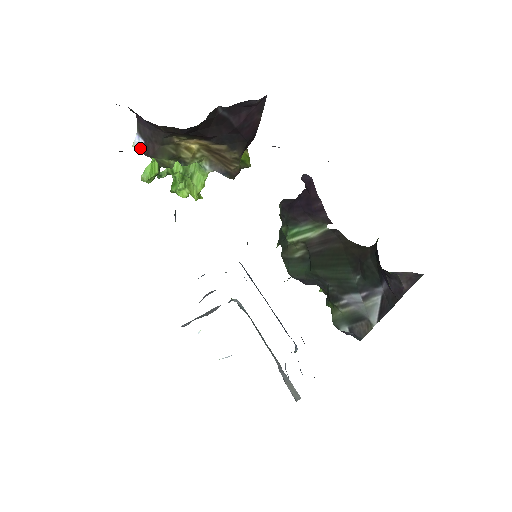
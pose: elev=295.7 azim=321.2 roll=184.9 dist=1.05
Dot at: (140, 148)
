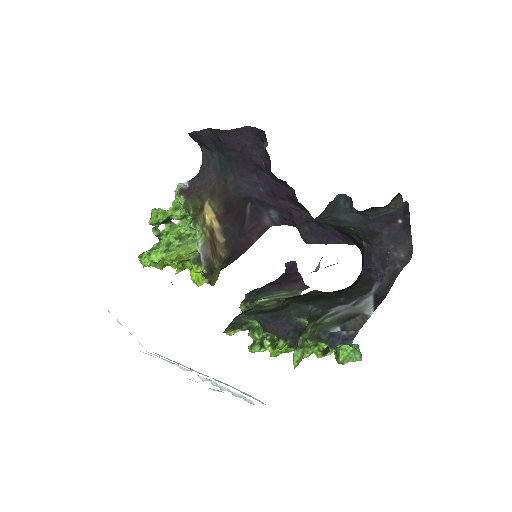
Dot at: (183, 187)
